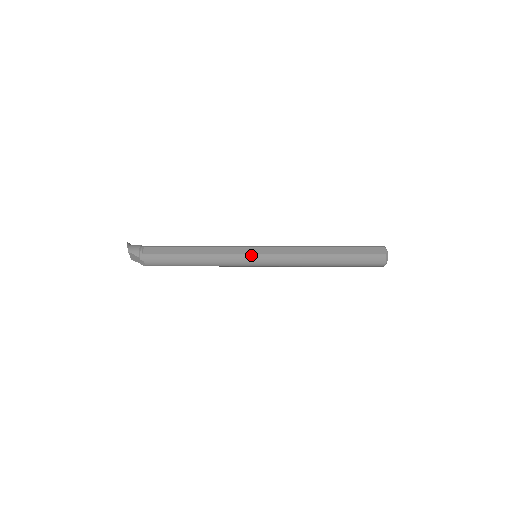
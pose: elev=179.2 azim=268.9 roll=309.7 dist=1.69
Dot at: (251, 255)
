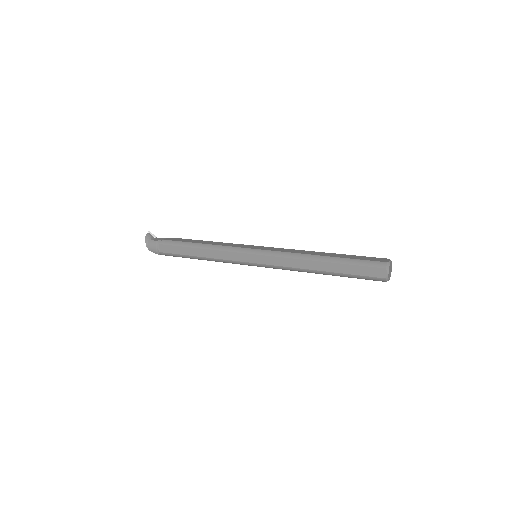
Dot at: (248, 263)
